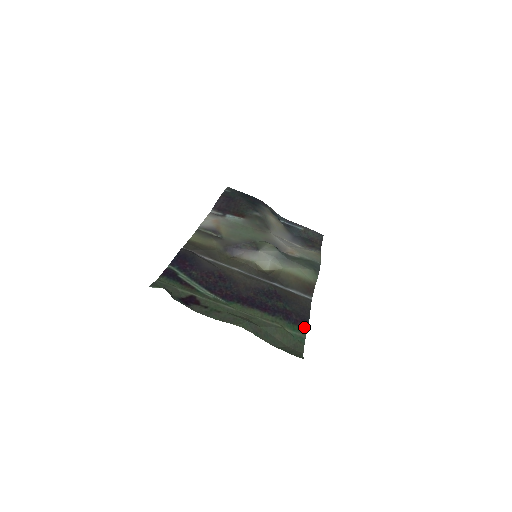
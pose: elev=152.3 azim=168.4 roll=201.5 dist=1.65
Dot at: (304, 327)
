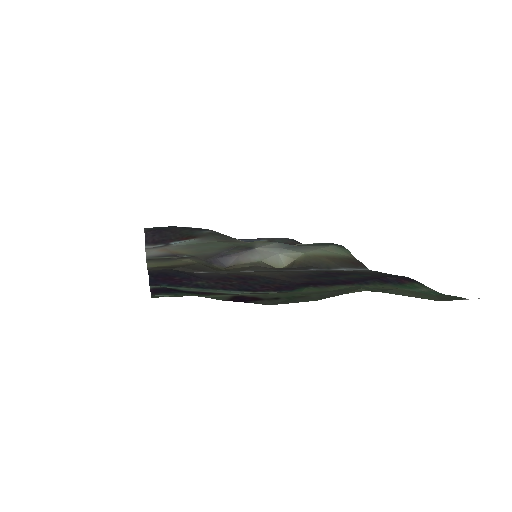
Dot at: (416, 282)
